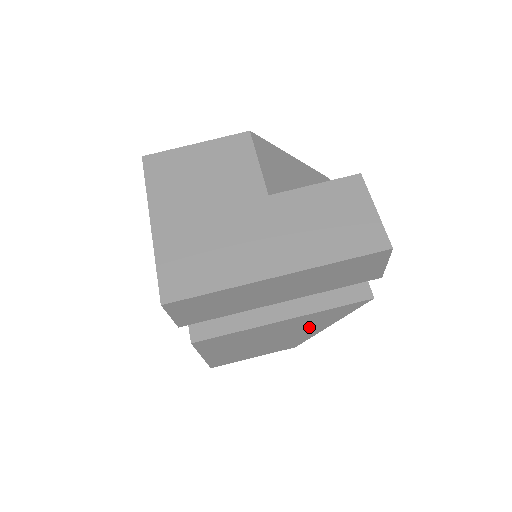
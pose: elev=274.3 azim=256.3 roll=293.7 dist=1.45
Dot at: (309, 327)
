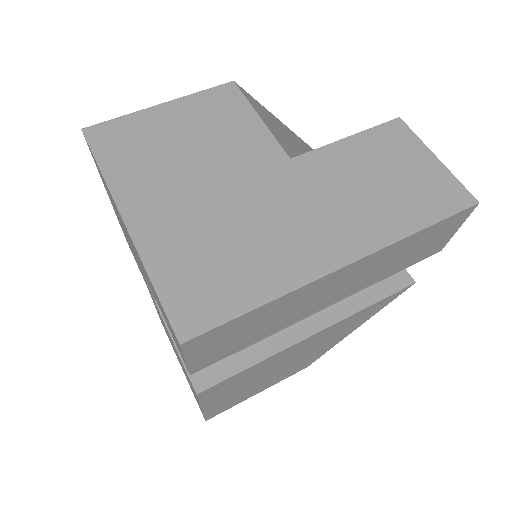
Dot at: (334, 337)
